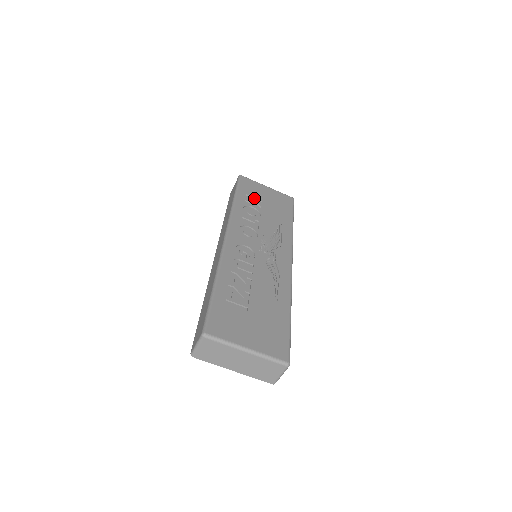
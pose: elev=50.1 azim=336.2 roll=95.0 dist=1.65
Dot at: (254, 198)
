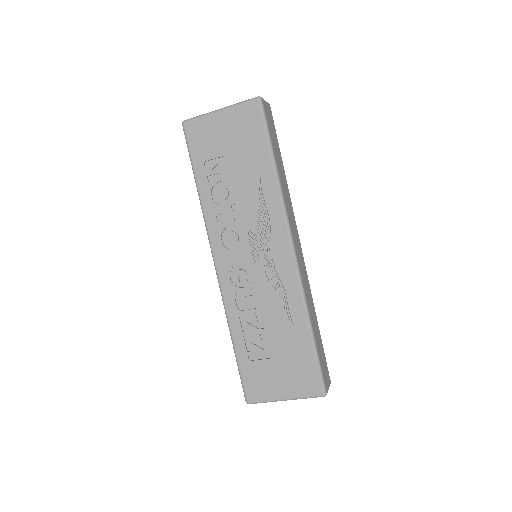
Dot at: (215, 158)
